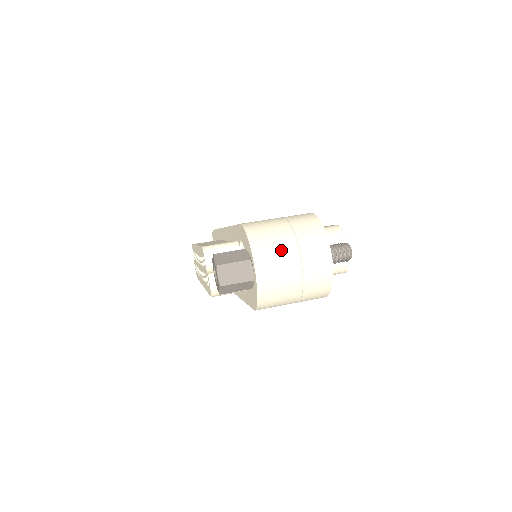
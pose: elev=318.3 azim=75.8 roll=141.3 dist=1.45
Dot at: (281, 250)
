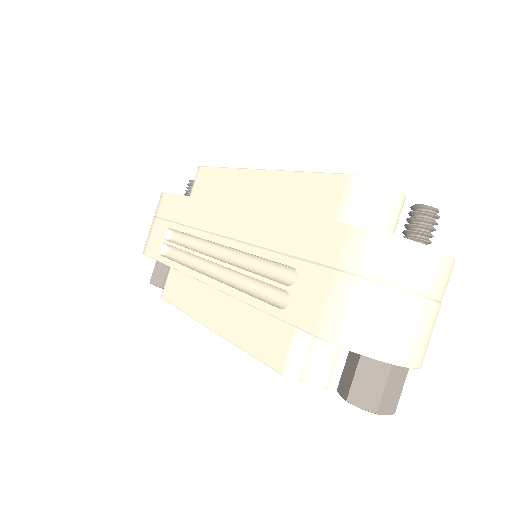
Dot at: (408, 322)
